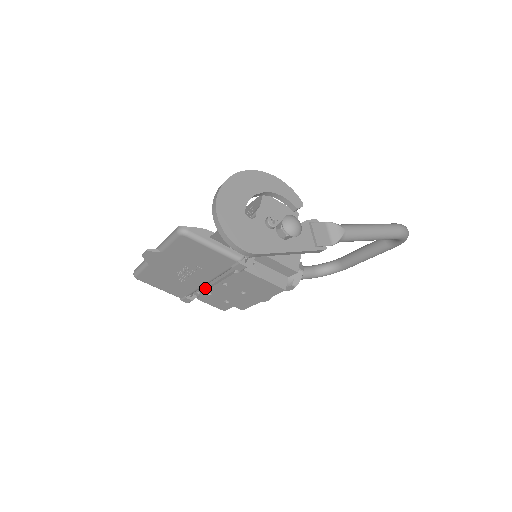
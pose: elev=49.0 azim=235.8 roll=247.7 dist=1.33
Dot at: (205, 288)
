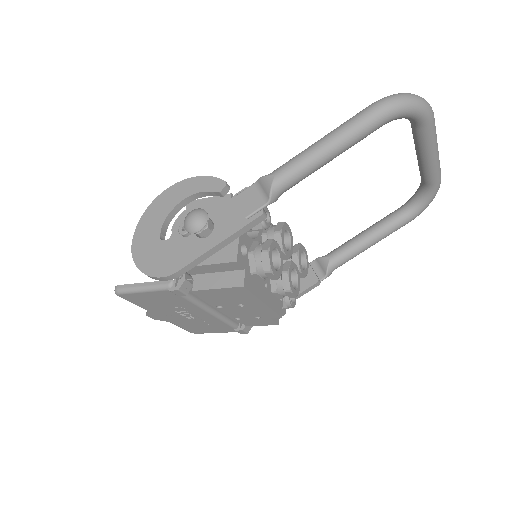
Dot at: occluded
